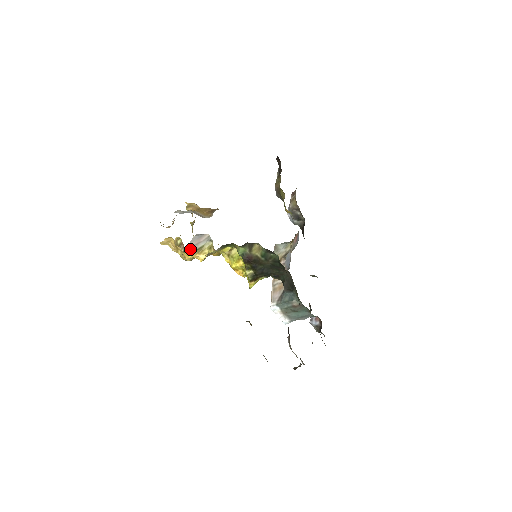
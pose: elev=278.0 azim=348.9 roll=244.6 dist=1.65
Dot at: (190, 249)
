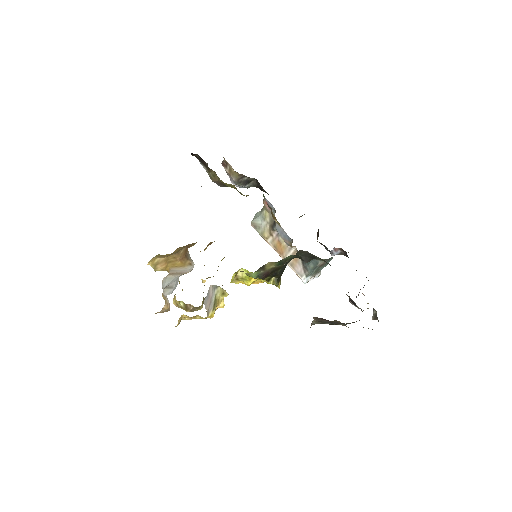
Dot at: (209, 311)
